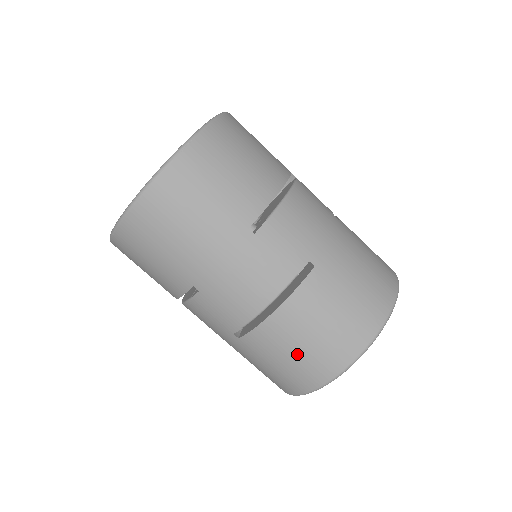
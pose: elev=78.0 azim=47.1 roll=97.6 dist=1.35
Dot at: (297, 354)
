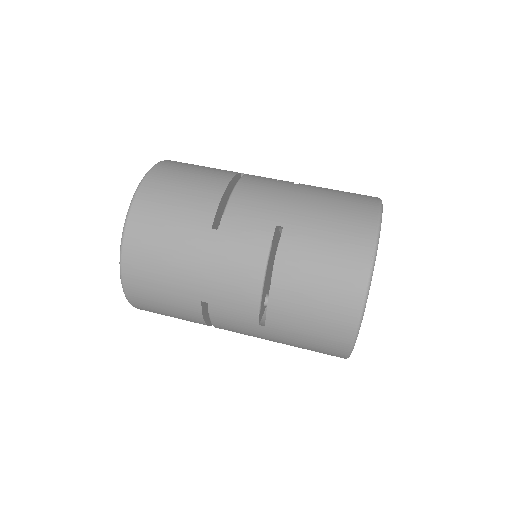
Dot at: (315, 310)
